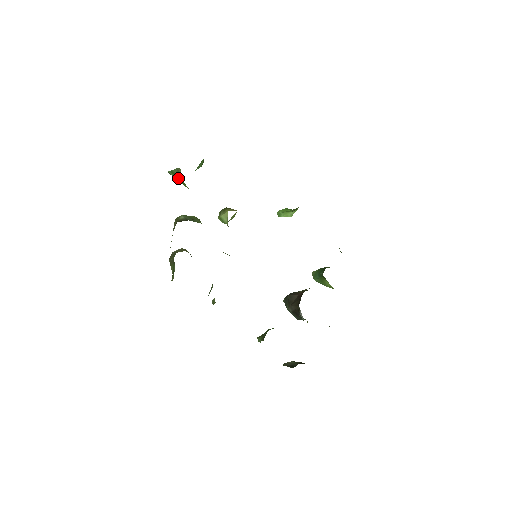
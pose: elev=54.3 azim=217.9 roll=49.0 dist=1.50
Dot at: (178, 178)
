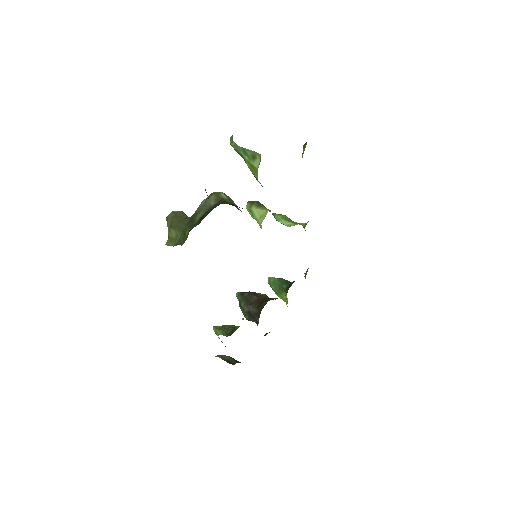
Dot at: (250, 161)
